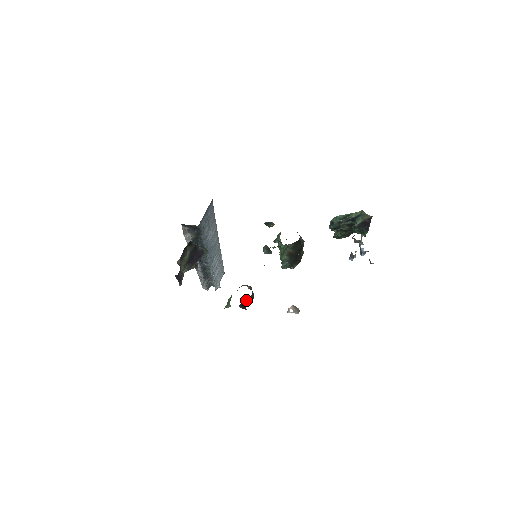
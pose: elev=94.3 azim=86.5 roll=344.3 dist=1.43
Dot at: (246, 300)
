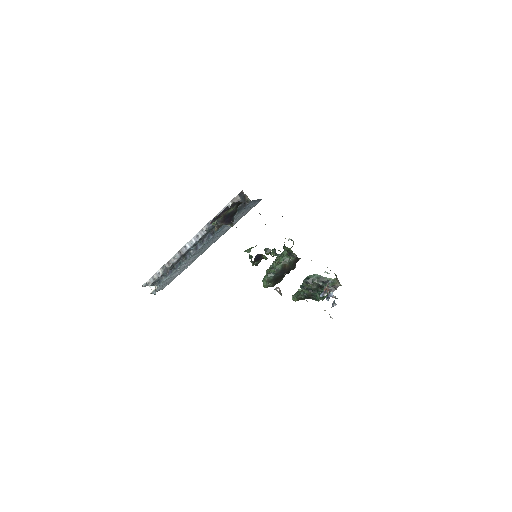
Dot at: (261, 256)
